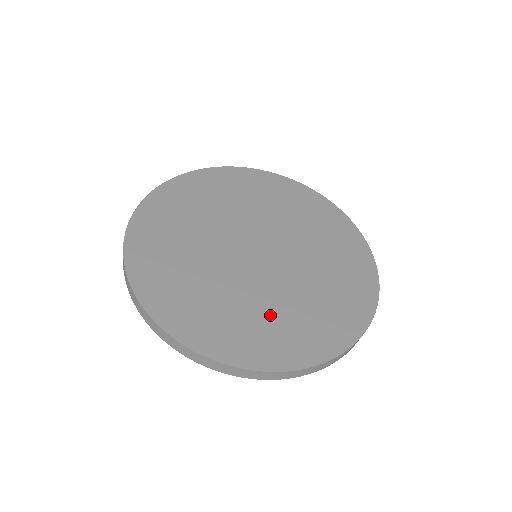
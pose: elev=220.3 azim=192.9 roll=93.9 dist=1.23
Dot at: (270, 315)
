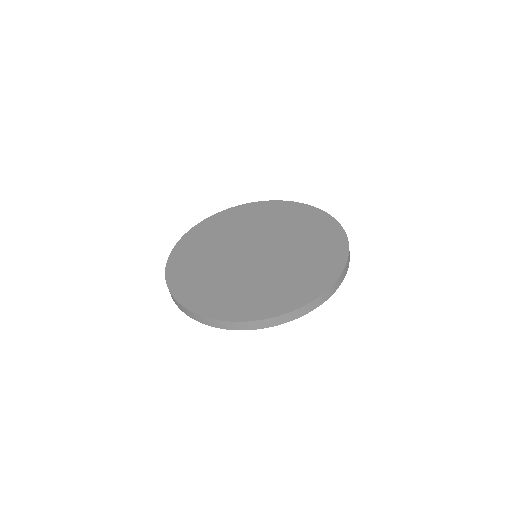
Dot at: (219, 284)
